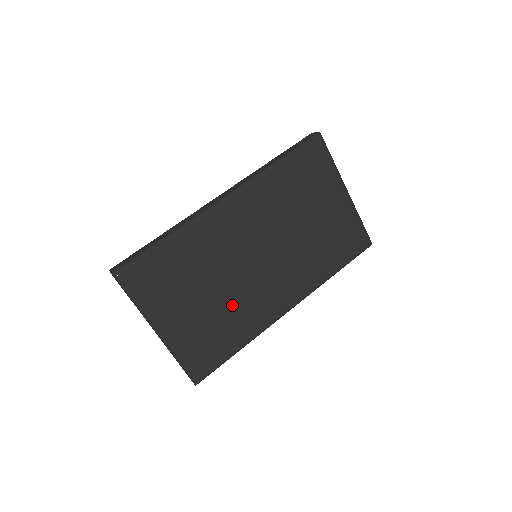
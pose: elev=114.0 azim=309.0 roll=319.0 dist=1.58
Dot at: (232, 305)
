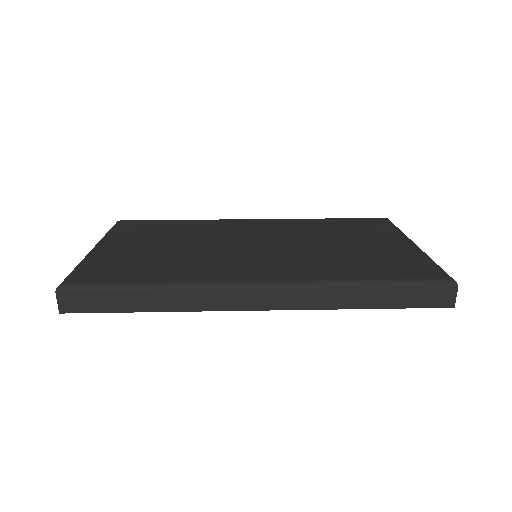
Dot at: (187, 256)
